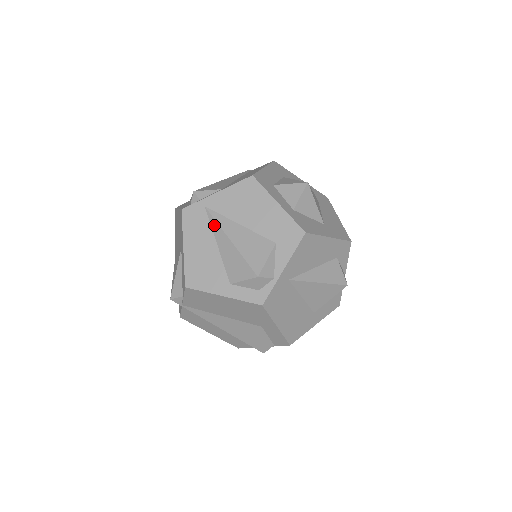
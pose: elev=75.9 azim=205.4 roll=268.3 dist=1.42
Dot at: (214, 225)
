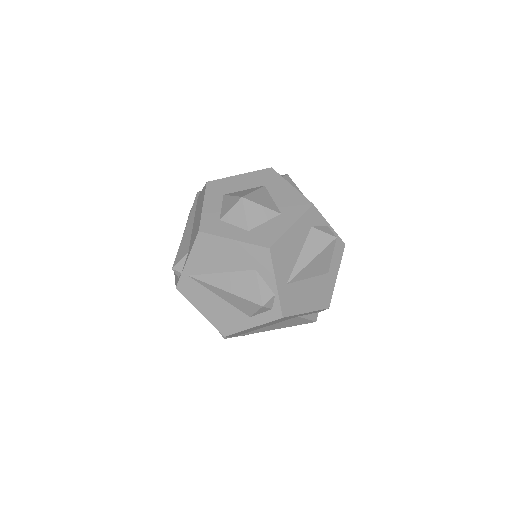
Dot at: (205, 285)
